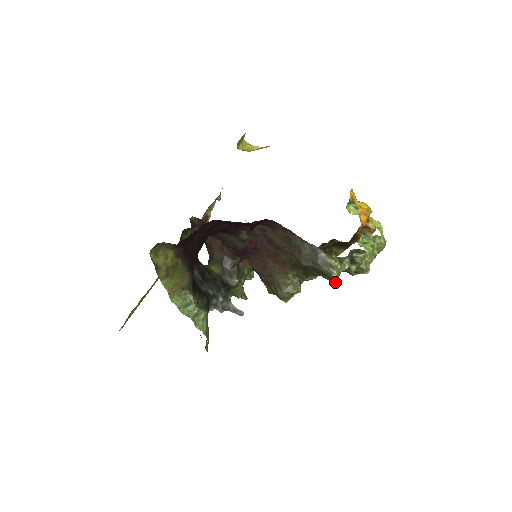
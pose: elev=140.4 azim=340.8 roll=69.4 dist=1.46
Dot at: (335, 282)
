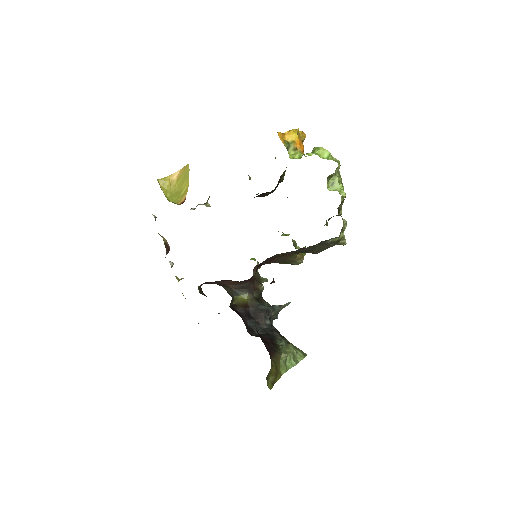
Dot at: (327, 225)
